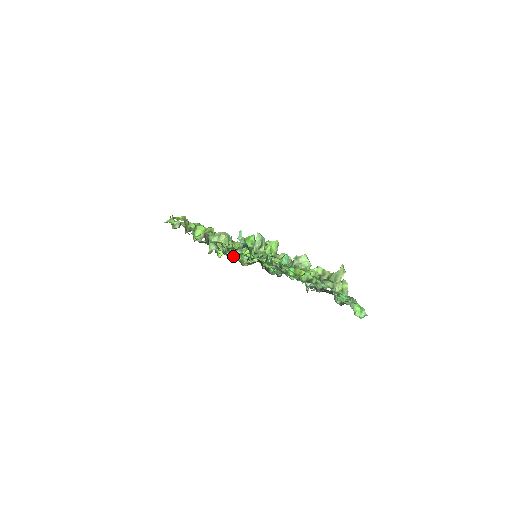
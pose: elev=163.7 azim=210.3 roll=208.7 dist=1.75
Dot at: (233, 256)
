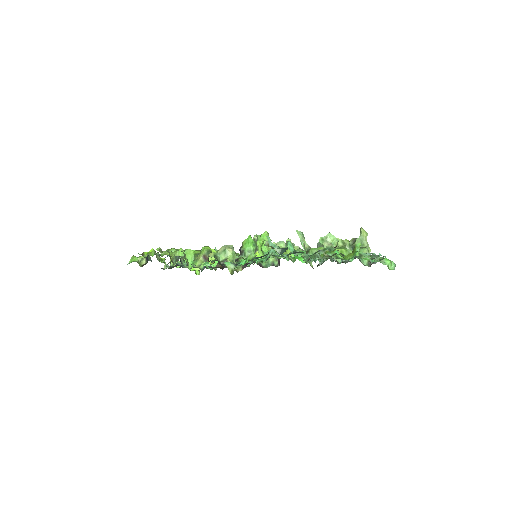
Dot at: occluded
